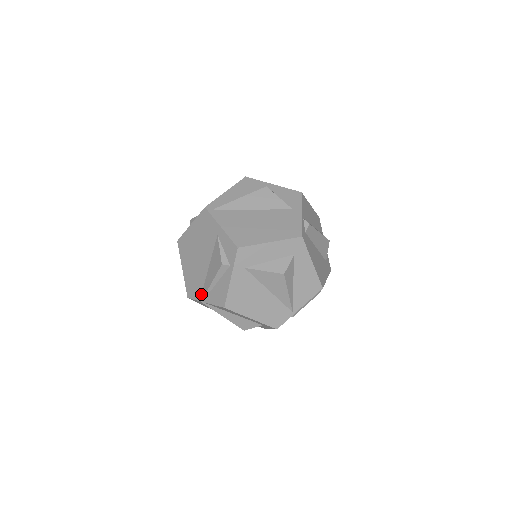
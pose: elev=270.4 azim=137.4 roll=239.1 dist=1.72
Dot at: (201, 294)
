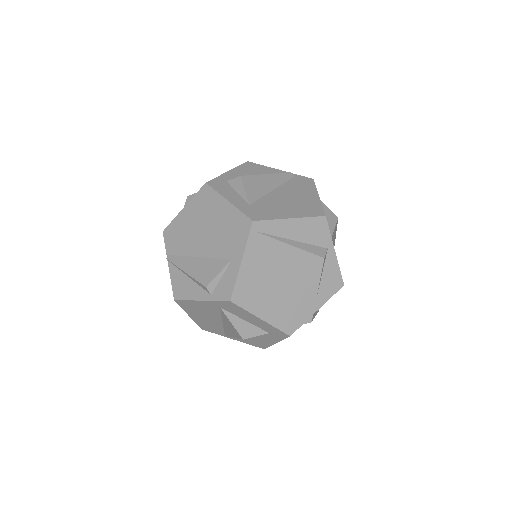
Dot at: (173, 255)
